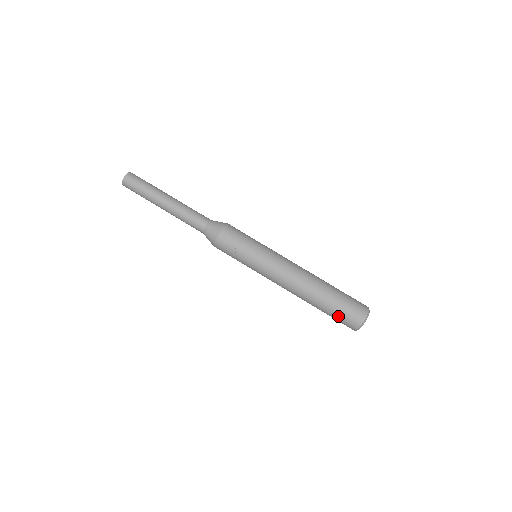
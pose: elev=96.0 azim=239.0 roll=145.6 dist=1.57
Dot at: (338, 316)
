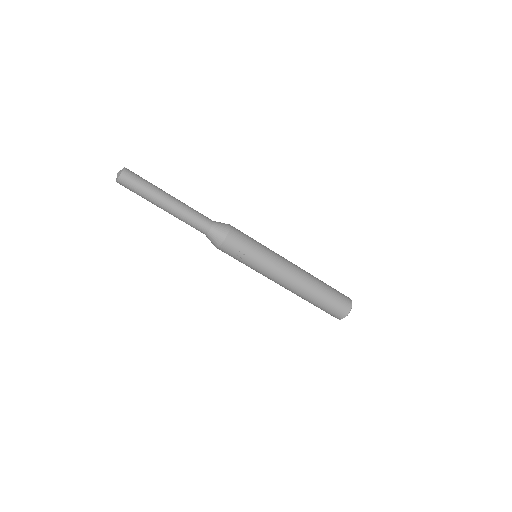
Dot at: (327, 309)
